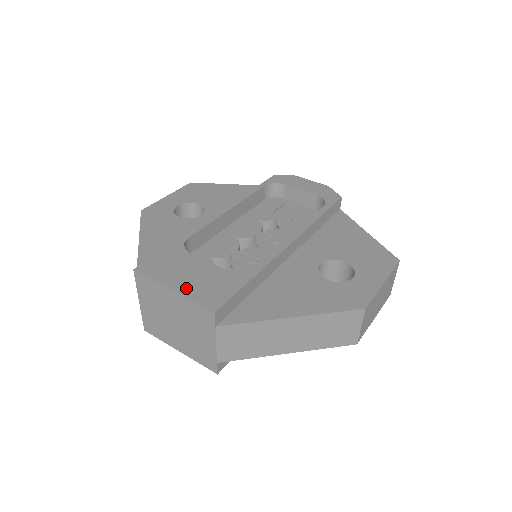
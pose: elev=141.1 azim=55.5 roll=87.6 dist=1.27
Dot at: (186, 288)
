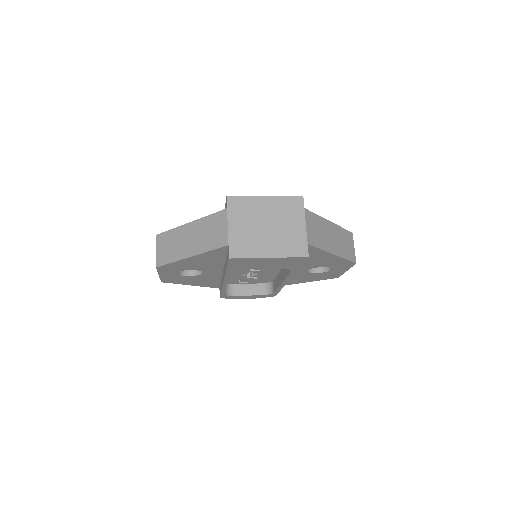
Dot at: occluded
